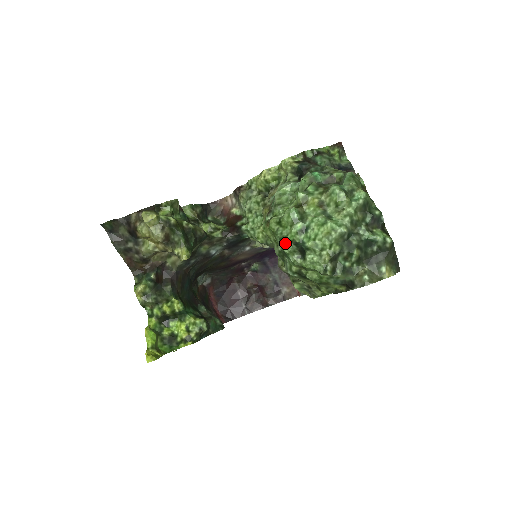
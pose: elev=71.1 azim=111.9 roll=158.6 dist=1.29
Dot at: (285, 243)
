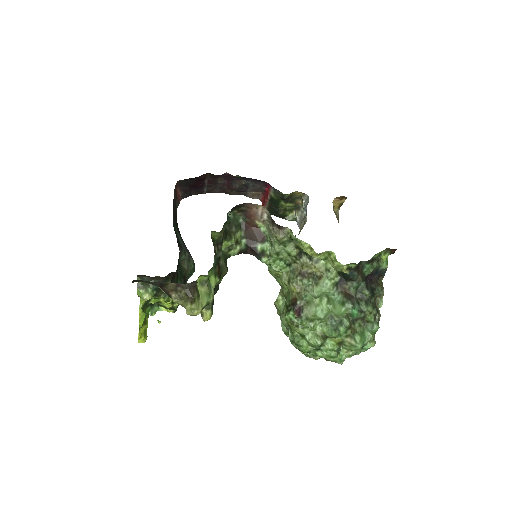
Dot at: (296, 345)
